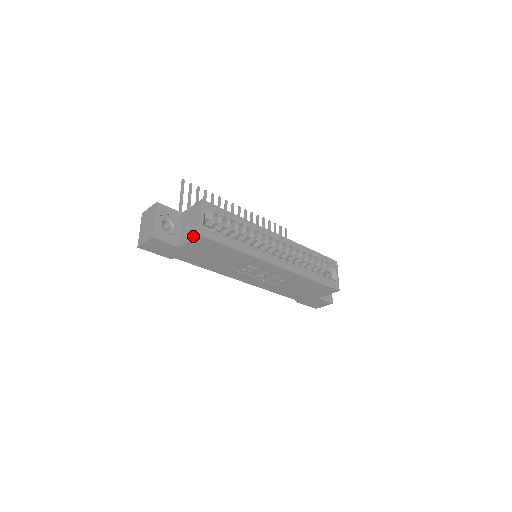
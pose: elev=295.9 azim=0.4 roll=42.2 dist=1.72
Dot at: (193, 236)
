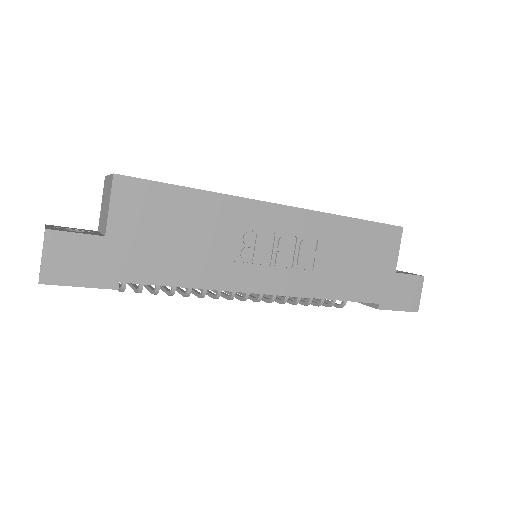
Dot at: (109, 192)
